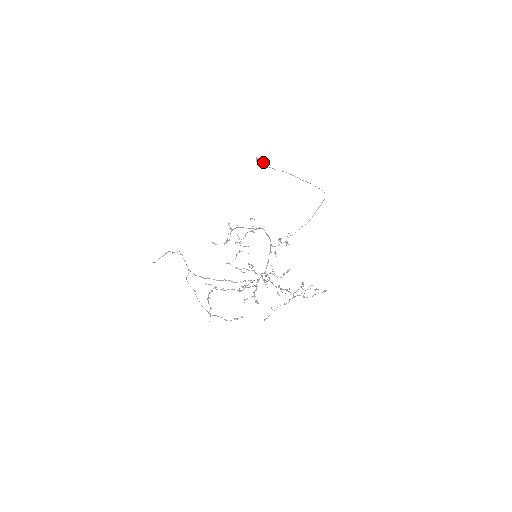
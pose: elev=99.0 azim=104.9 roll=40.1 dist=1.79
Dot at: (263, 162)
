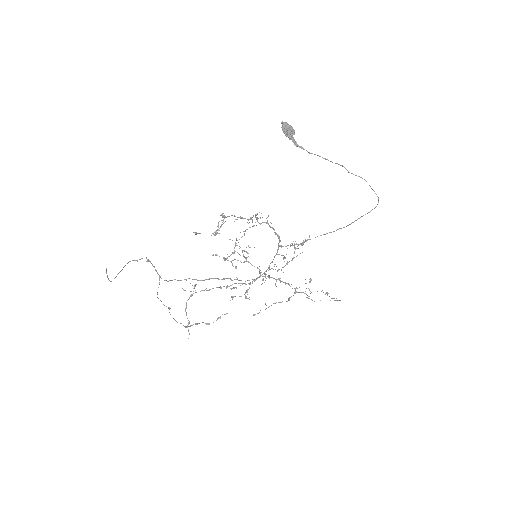
Dot at: (293, 134)
